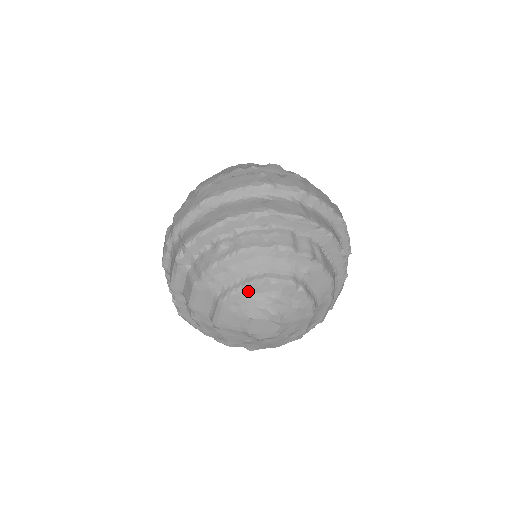
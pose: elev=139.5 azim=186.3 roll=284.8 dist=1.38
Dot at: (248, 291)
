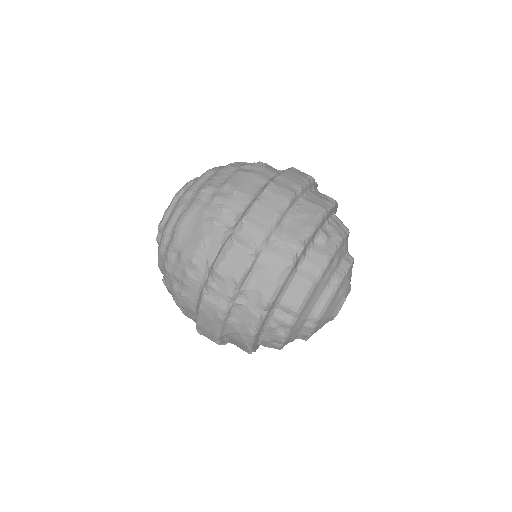
Dot at: (348, 273)
